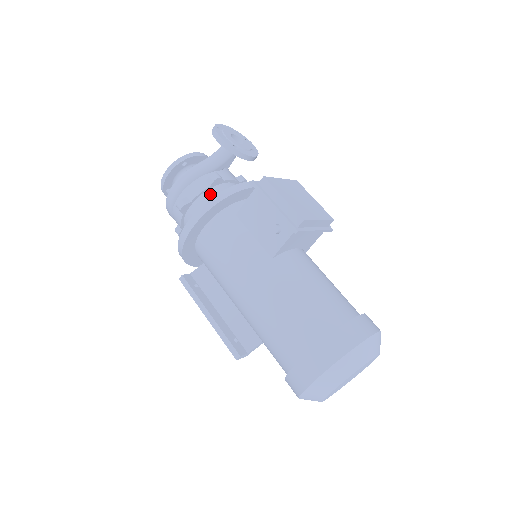
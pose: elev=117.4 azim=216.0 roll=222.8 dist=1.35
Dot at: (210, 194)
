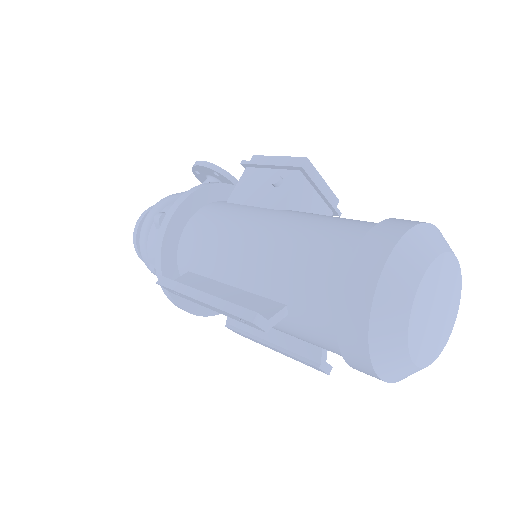
Dot at: occluded
